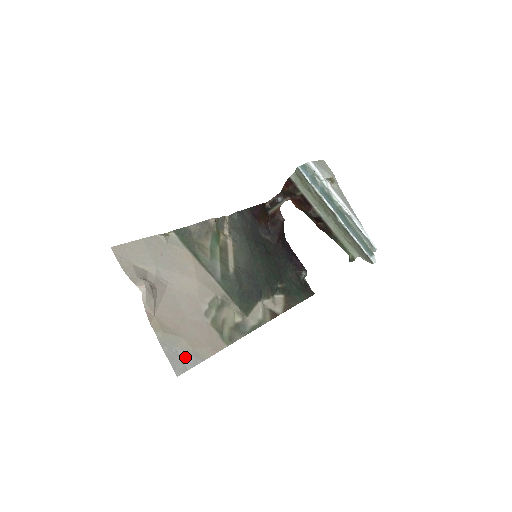
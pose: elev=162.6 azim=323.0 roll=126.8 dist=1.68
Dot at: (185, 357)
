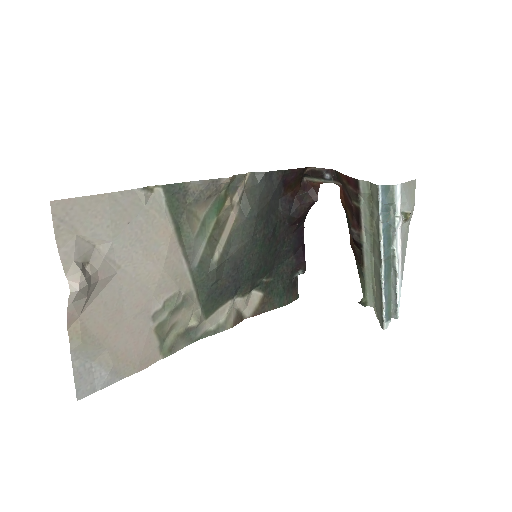
Dot at: (100, 375)
